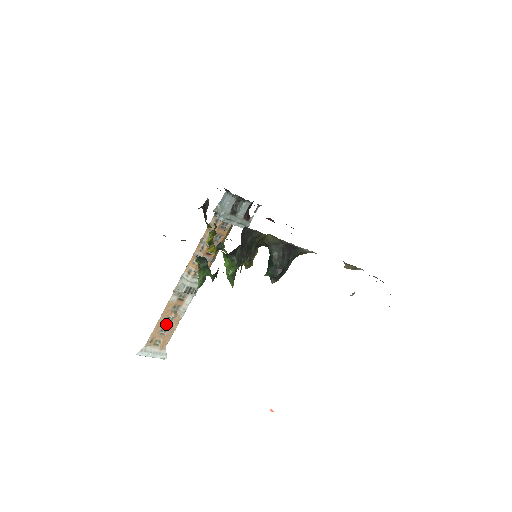
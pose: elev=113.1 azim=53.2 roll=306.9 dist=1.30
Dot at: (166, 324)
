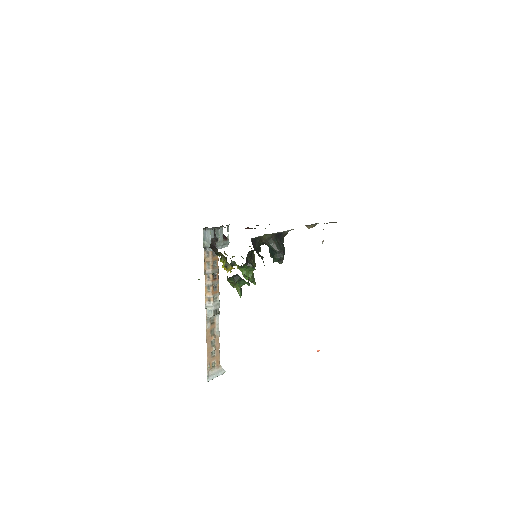
Dot at: (212, 347)
